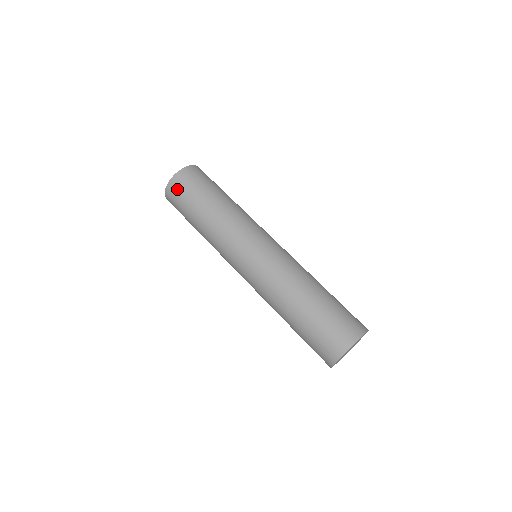
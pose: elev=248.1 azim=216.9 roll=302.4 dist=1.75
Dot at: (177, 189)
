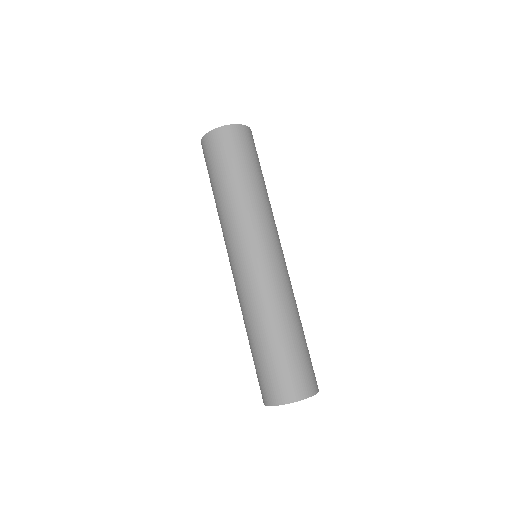
Dot at: (226, 140)
